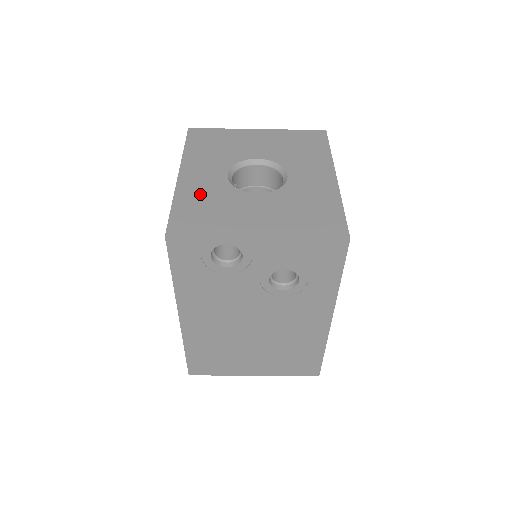
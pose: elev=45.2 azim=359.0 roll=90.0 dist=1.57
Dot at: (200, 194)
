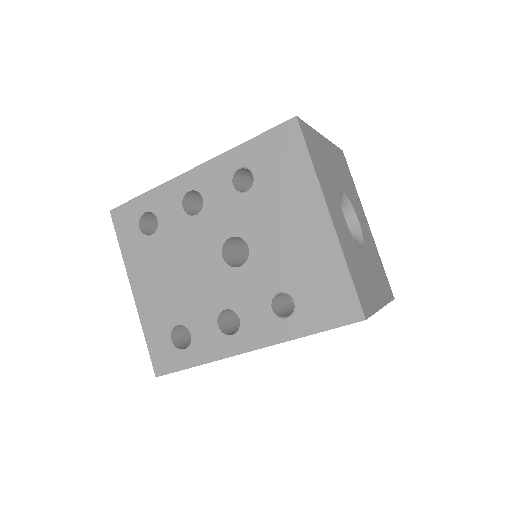
Dot at: (350, 251)
